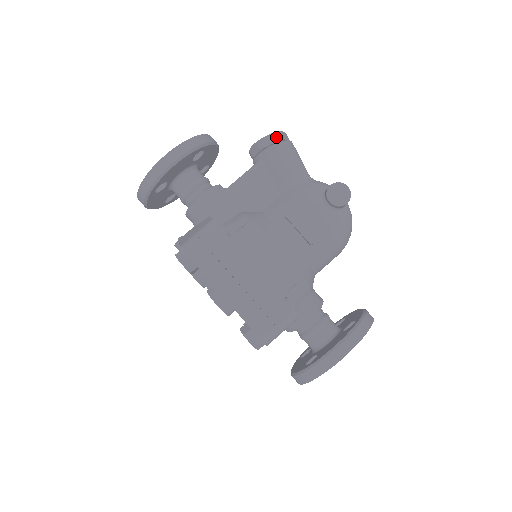
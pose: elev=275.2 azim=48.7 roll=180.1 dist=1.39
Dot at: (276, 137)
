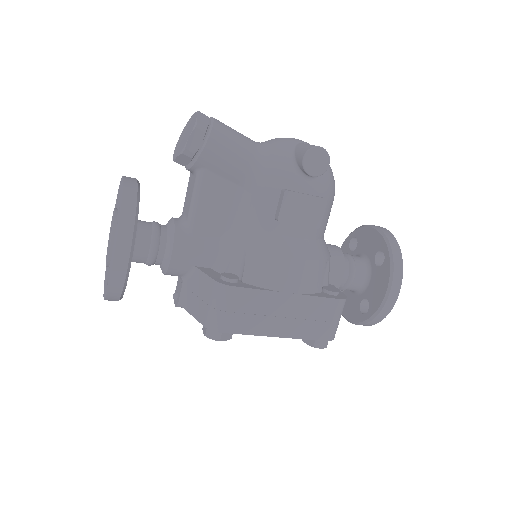
Dot at: (200, 133)
